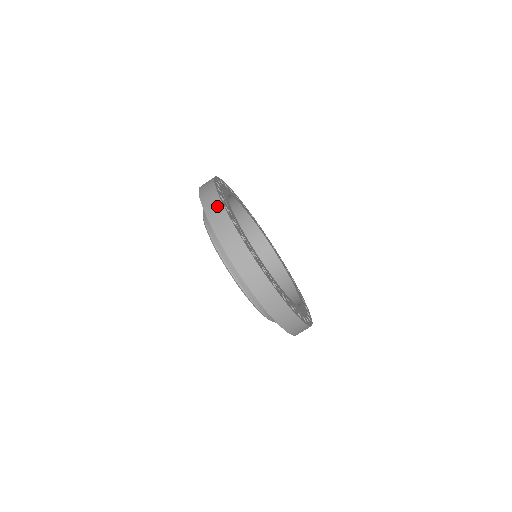
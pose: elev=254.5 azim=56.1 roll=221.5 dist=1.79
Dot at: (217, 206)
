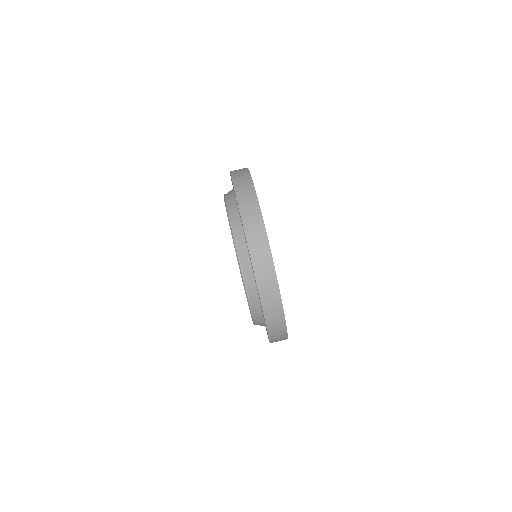
Dot at: occluded
